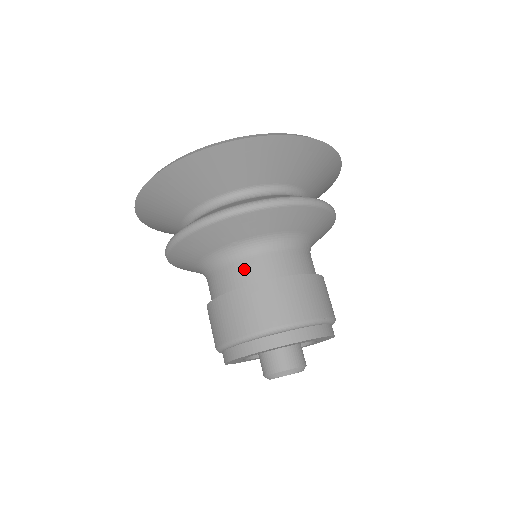
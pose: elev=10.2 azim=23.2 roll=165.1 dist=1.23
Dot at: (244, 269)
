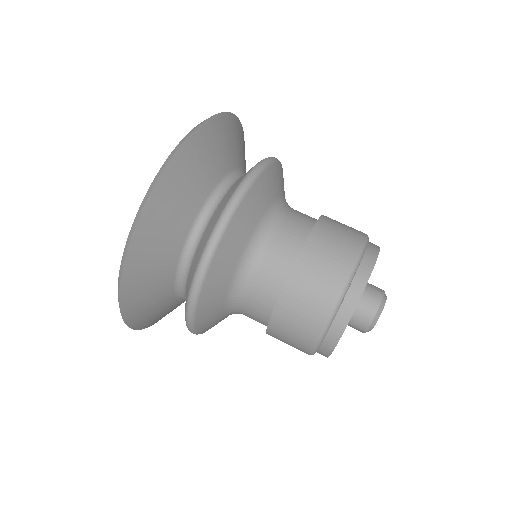
Dot at: (259, 294)
